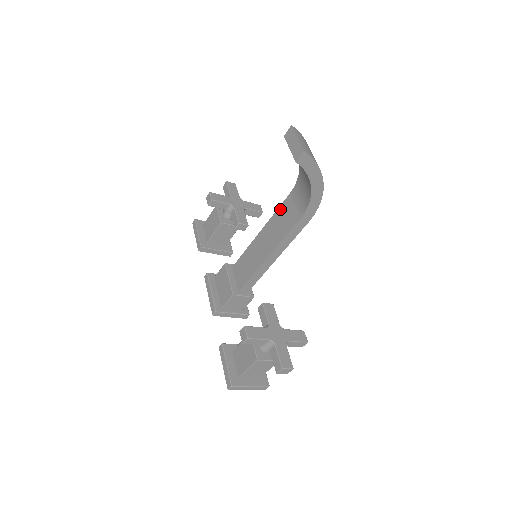
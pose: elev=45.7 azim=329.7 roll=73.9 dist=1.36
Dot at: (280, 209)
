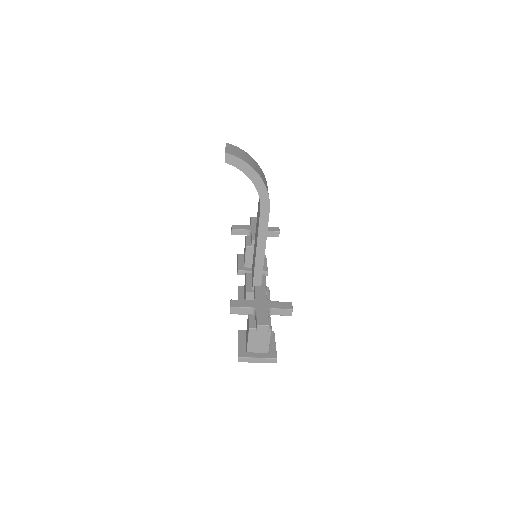
Dot at: occluded
